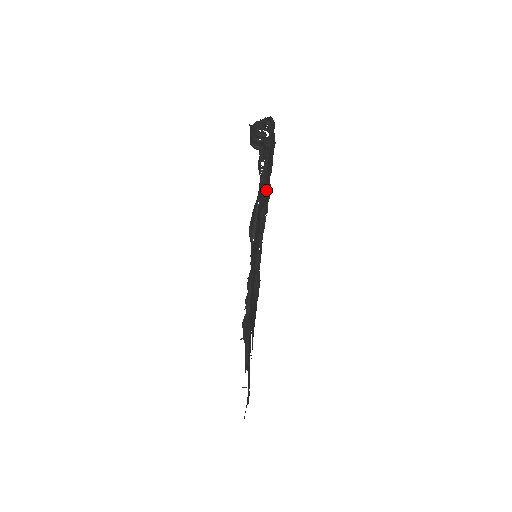
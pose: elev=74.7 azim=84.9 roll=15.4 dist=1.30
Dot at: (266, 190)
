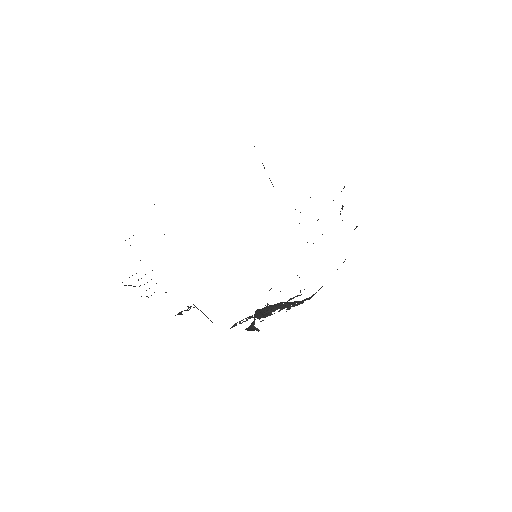
Dot at: occluded
